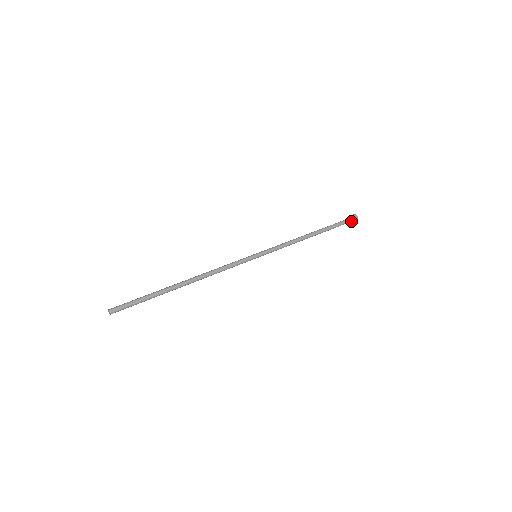
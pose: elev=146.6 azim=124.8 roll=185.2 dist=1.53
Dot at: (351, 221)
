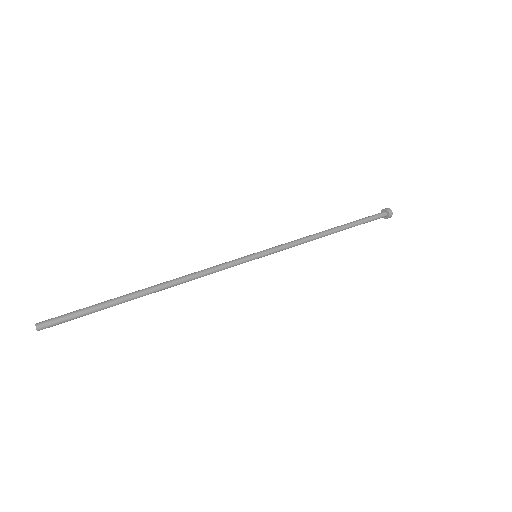
Dot at: (383, 215)
